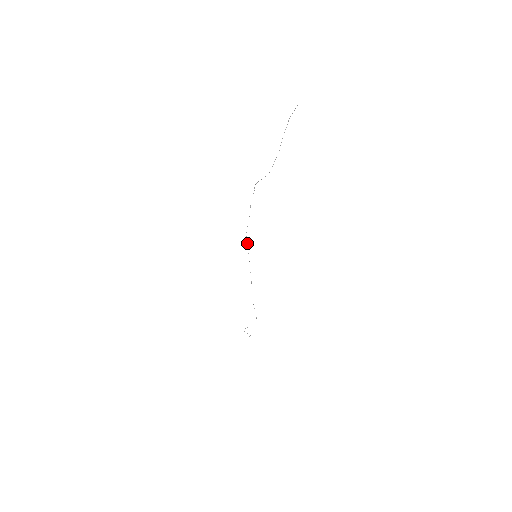
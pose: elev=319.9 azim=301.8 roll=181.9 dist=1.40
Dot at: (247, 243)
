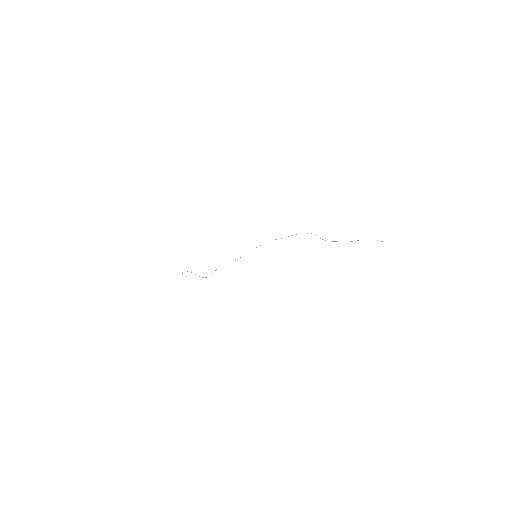
Dot at: occluded
